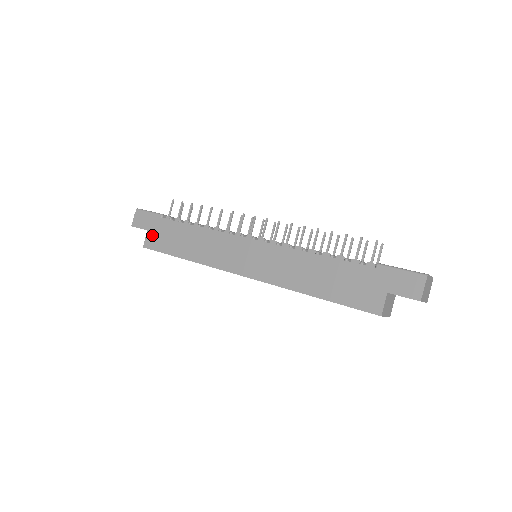
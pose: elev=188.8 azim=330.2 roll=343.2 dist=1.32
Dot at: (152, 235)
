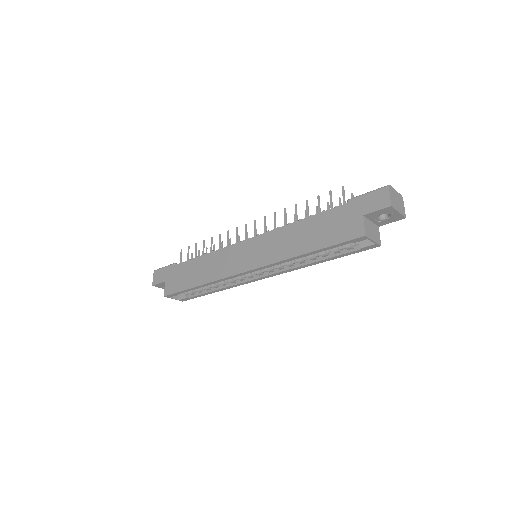
Dot at: (169, 283)
